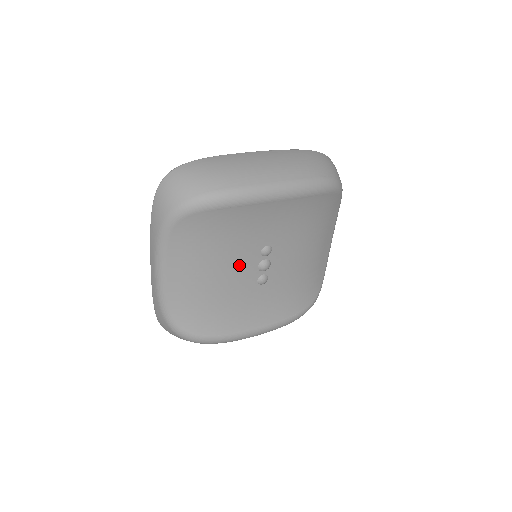
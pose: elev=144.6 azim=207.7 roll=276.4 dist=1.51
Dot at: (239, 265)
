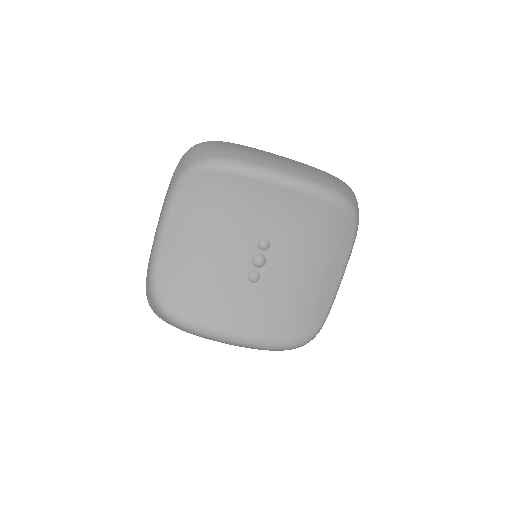
Dot at: (233, 248)
